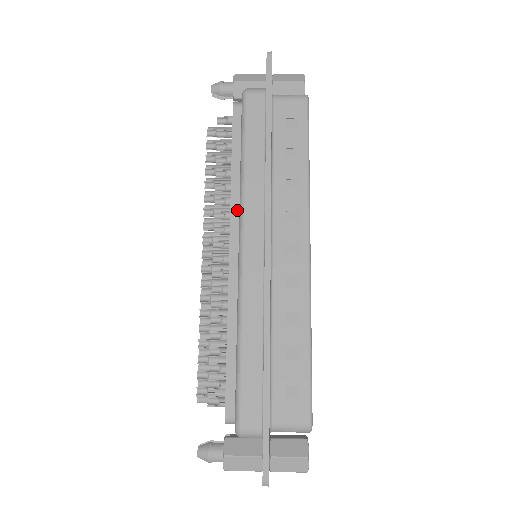
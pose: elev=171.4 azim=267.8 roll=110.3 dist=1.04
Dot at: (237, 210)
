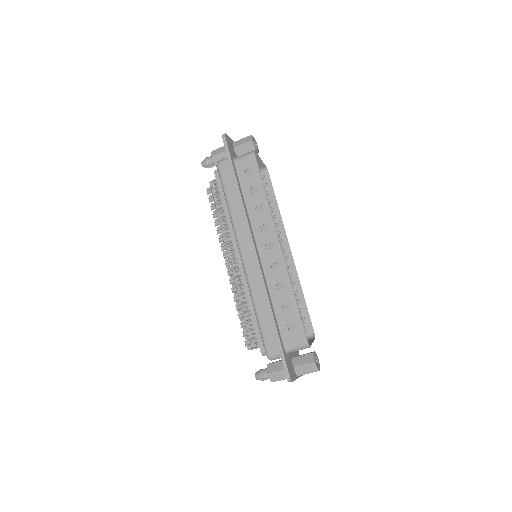
Dot at: (234, 234)
